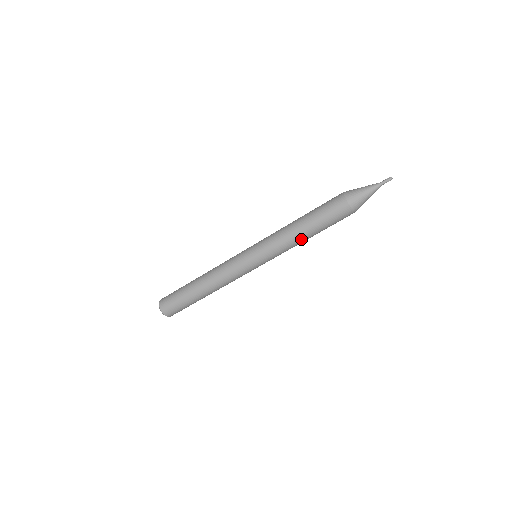
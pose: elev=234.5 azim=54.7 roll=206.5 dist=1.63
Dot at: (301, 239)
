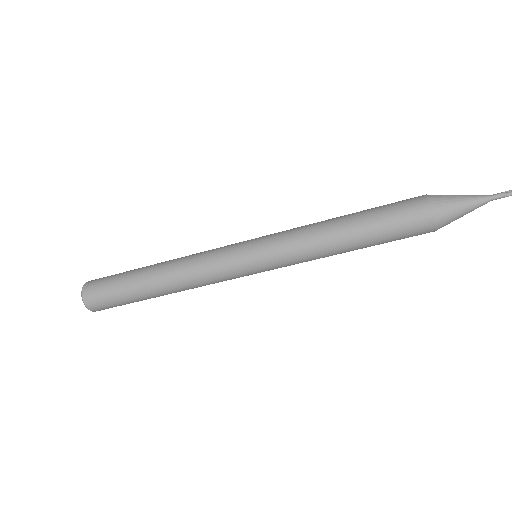
Dot at: (337, 246)
